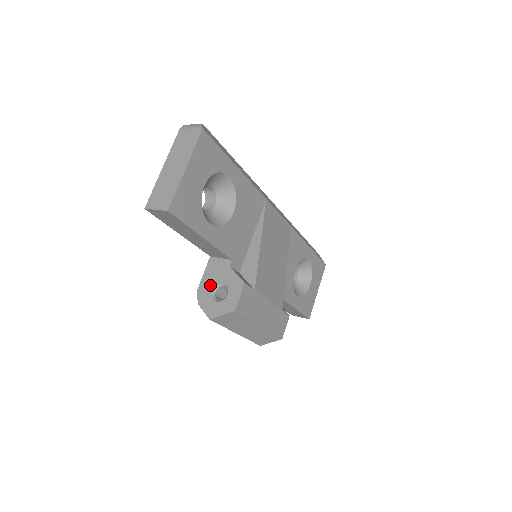
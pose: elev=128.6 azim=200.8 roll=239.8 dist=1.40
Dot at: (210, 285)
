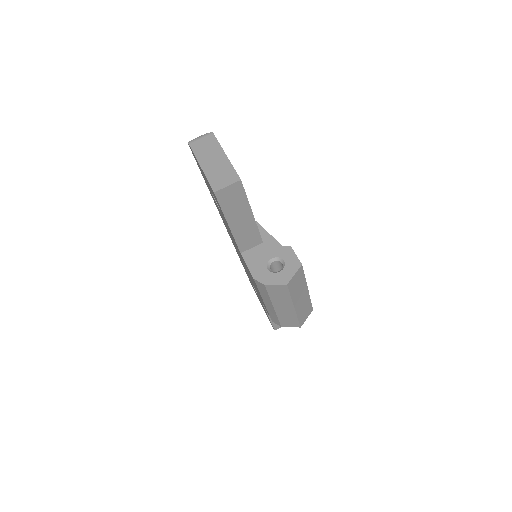
Dot at: (262, 267)
